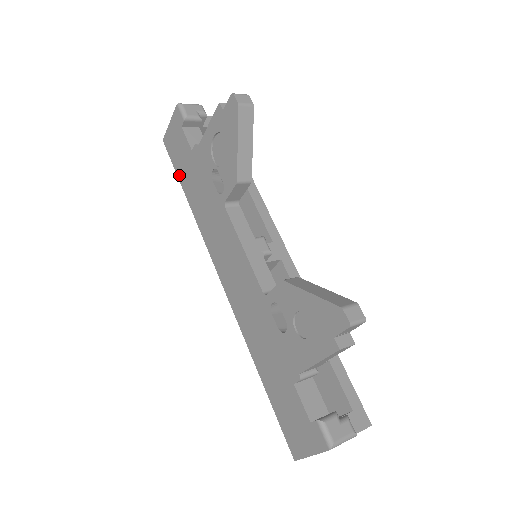
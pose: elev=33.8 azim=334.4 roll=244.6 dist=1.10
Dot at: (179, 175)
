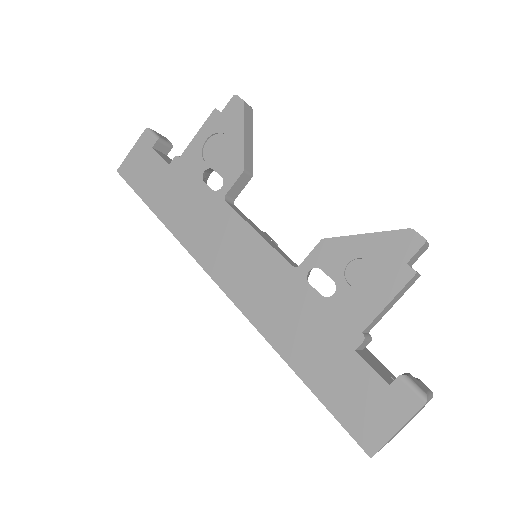
Dot at: (145, 196)
